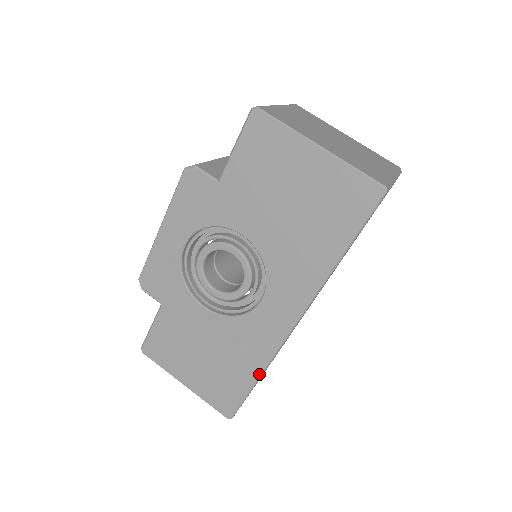
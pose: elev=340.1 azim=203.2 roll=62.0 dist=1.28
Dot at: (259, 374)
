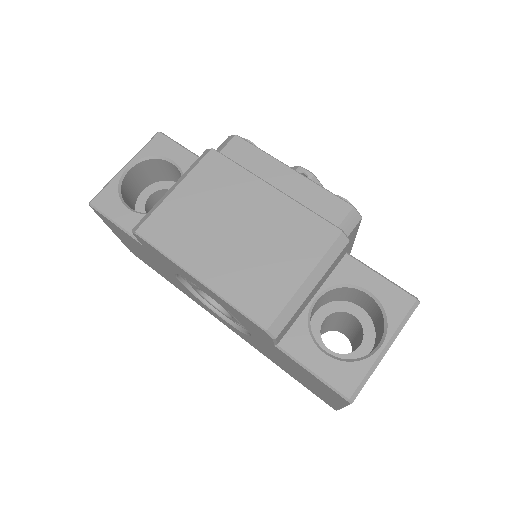
Dot at: occluded
